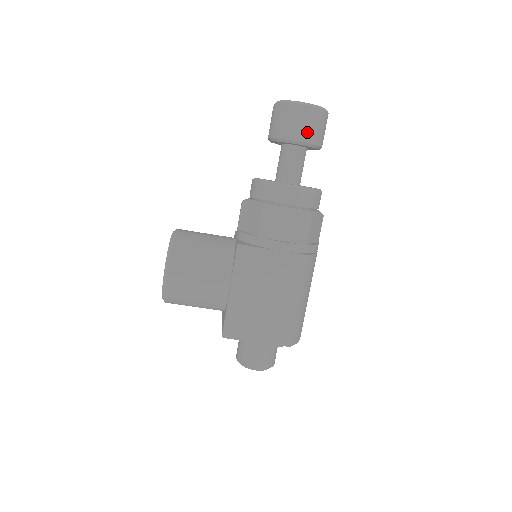
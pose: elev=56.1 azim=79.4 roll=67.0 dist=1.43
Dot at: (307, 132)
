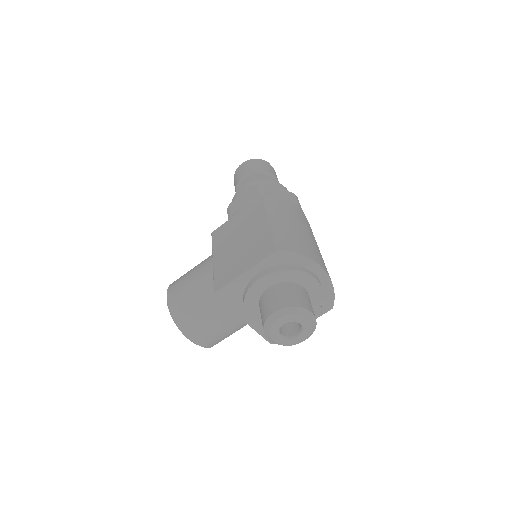
Dot at: (247, 169)
